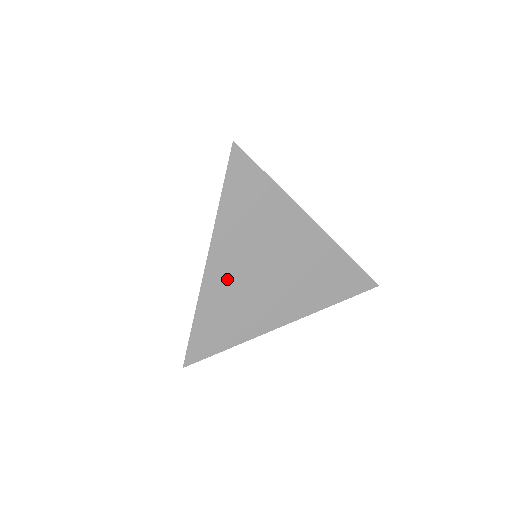
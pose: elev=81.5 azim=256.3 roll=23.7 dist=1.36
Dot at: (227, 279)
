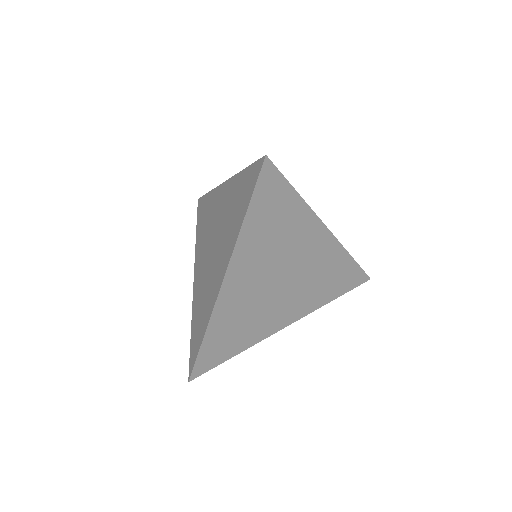
Dot at: (240, 295)
